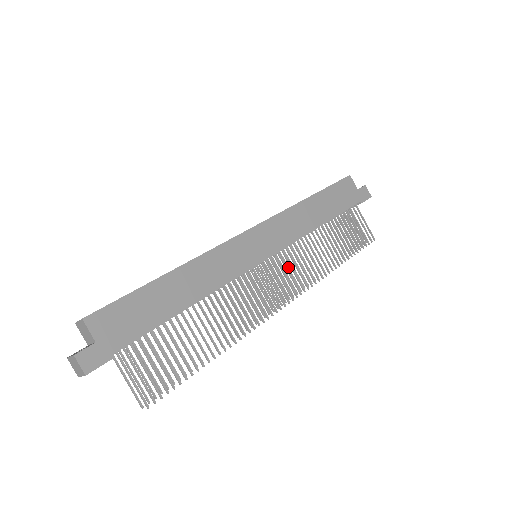
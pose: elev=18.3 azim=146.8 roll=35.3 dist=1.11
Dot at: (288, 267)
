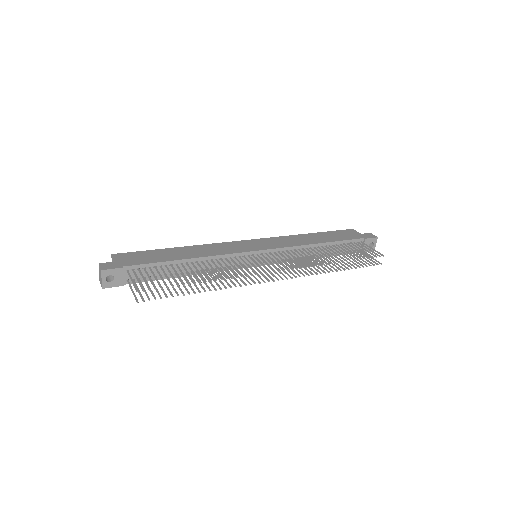
Dot at: occluded
